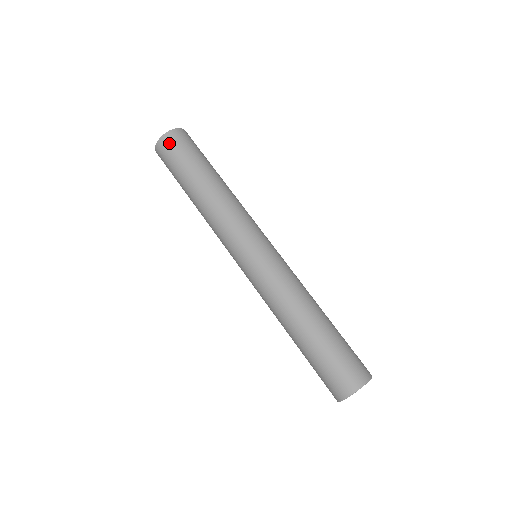
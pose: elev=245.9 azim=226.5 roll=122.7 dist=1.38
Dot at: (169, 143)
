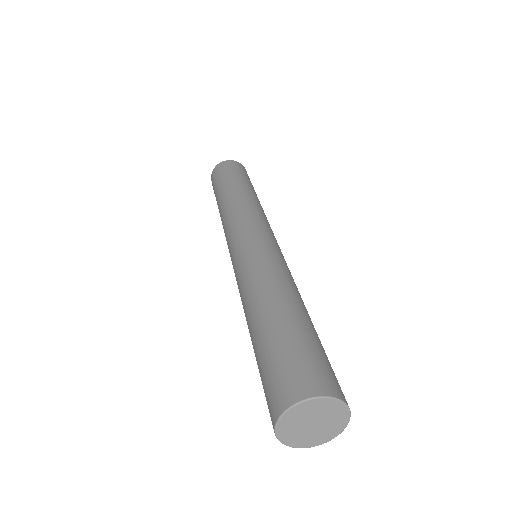
Dot at: (228, 164)
